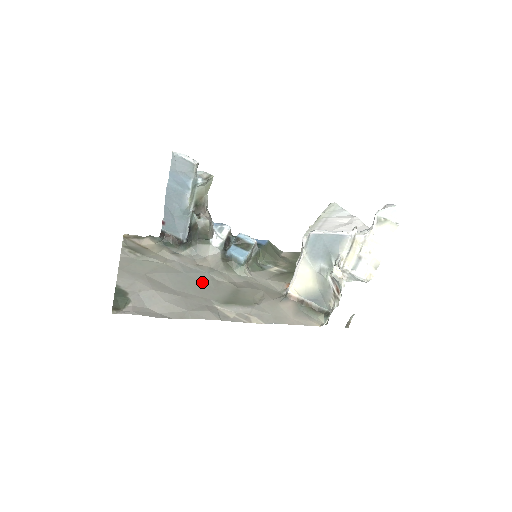
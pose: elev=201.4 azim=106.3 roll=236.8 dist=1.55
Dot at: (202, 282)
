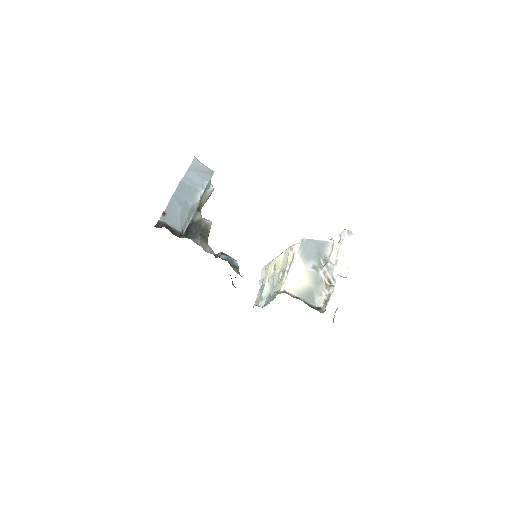
Dot at: occluded
